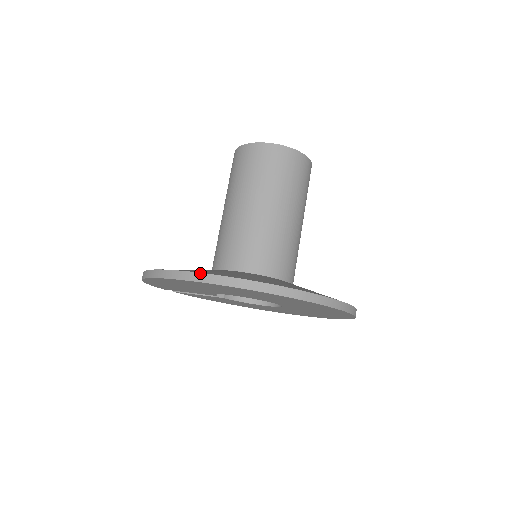
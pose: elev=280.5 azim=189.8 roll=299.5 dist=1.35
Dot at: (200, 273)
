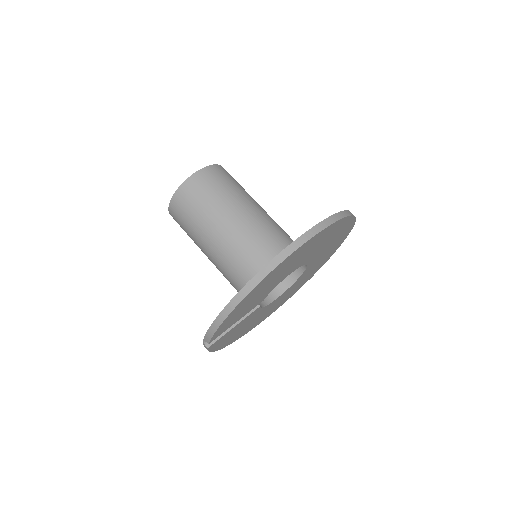
Dot at: (316, 225)
